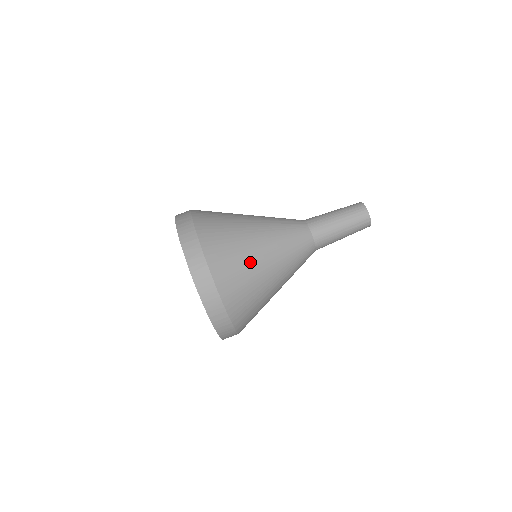
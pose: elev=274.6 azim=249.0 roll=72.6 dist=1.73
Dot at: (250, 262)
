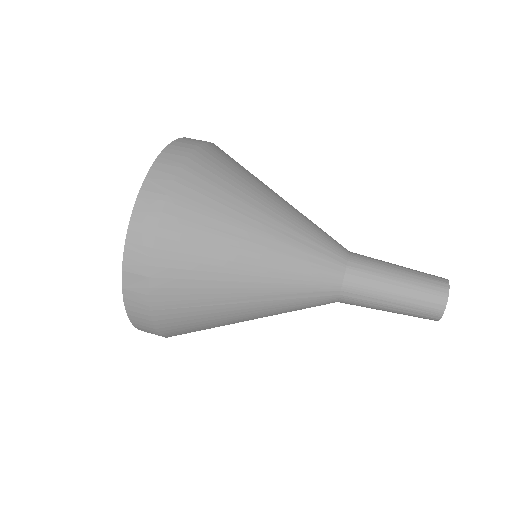
Dot at: occluded
